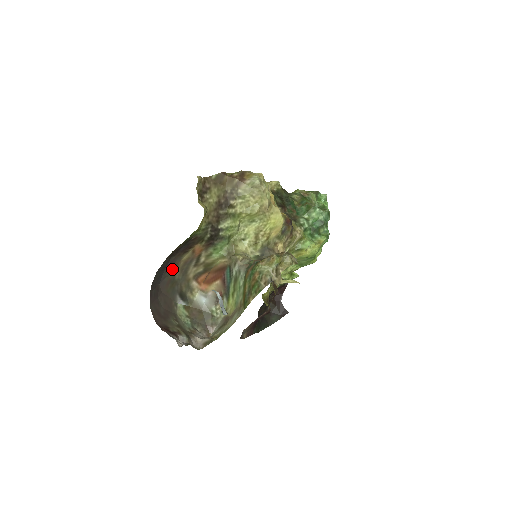
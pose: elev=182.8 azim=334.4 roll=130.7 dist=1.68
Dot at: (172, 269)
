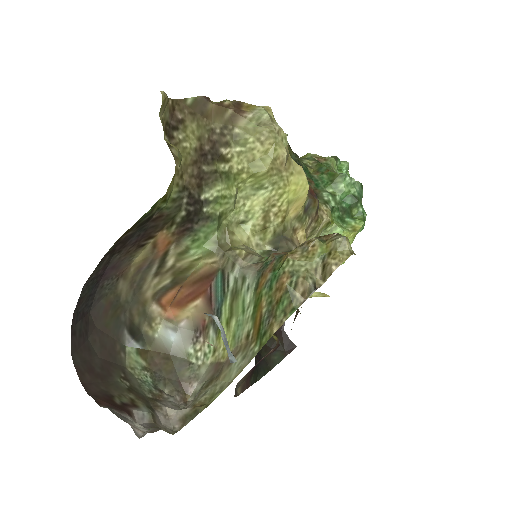
Dot at: (114, 282)
